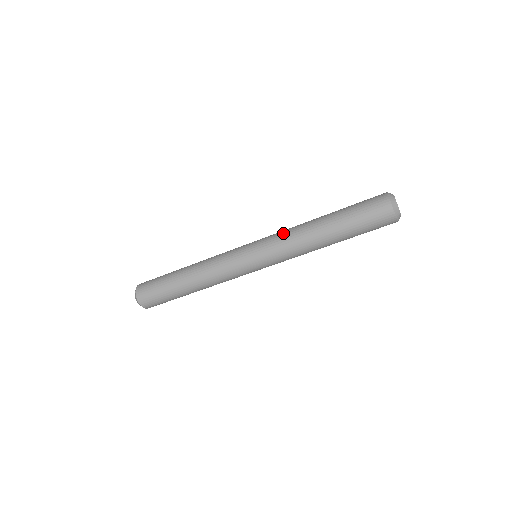
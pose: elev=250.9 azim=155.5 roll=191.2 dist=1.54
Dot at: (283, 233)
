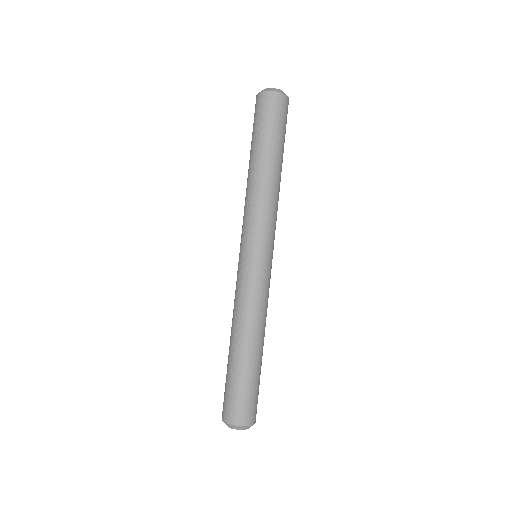
Dot at: (244, 211)
